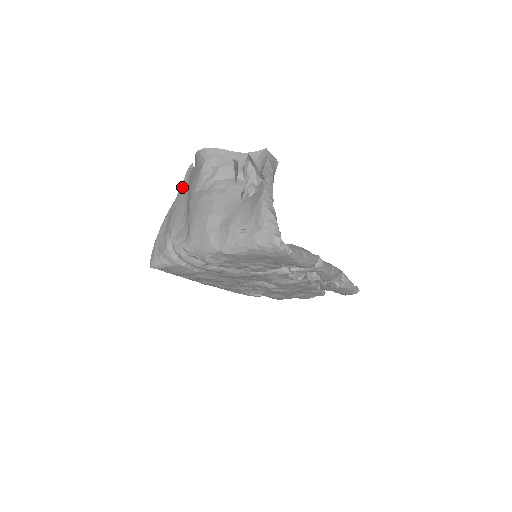
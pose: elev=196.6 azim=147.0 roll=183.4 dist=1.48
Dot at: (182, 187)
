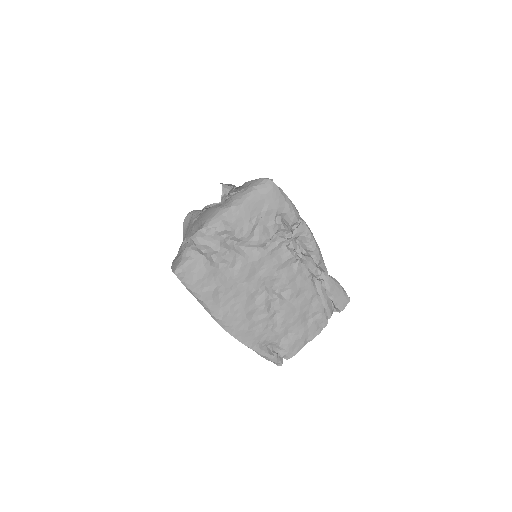
Dot at: occluded
